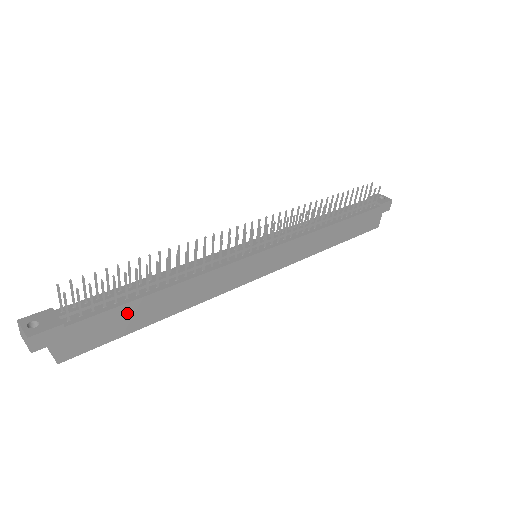
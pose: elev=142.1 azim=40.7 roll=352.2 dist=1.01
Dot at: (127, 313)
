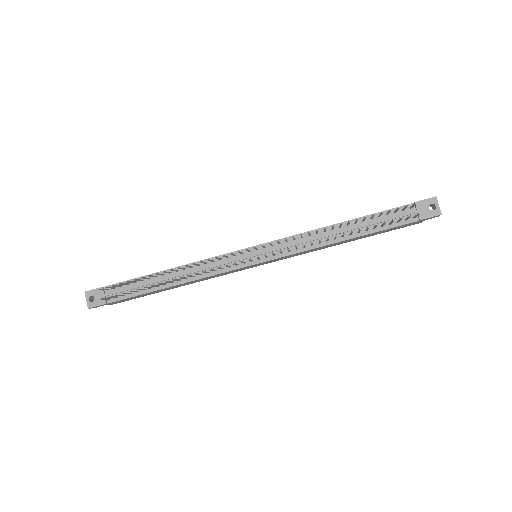
Dot at: (146, 294)
